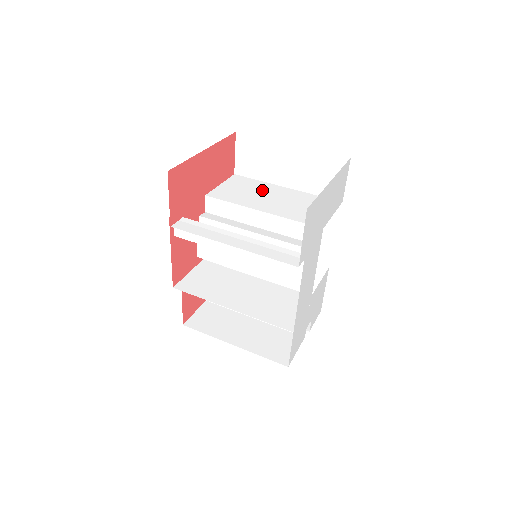
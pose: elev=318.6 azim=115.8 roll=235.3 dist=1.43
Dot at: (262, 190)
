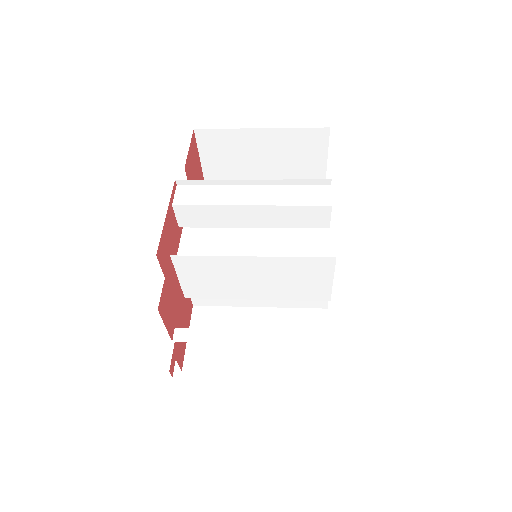
Dot at: occluded
